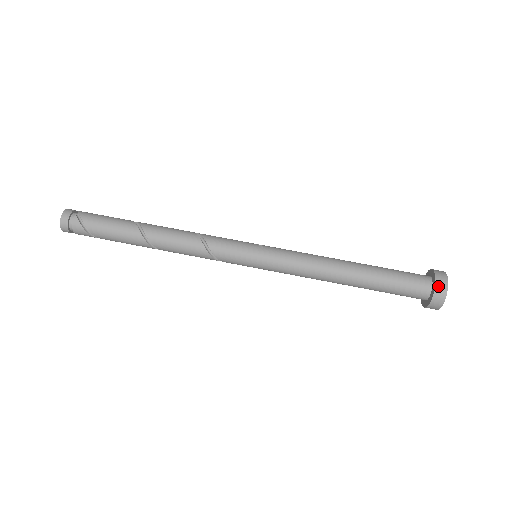
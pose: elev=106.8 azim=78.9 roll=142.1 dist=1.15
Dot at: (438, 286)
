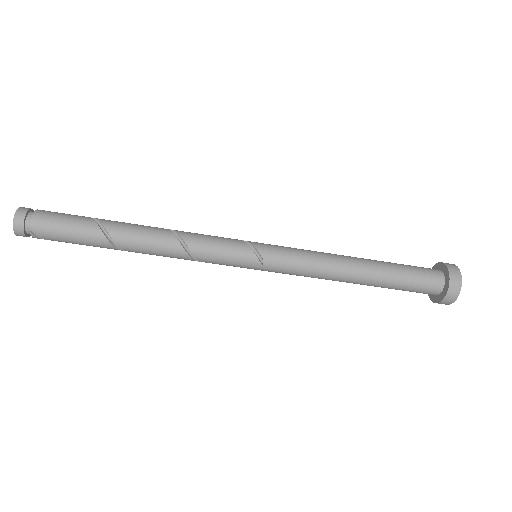
Dot at: (442, 303)
